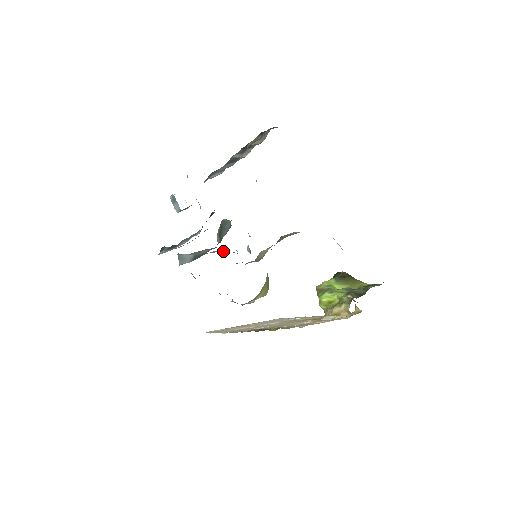
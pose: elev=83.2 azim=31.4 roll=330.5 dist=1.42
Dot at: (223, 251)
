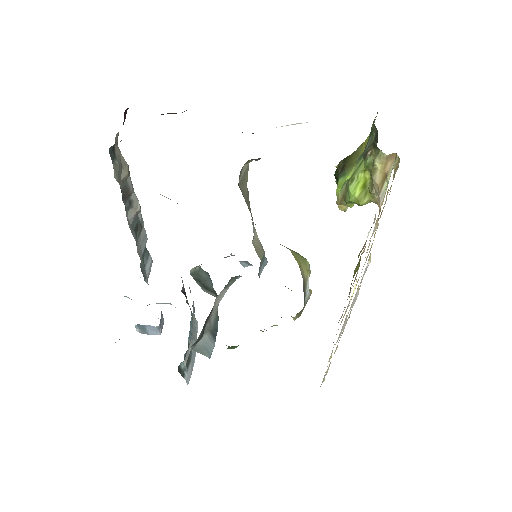
Dot at: (224, 291)
